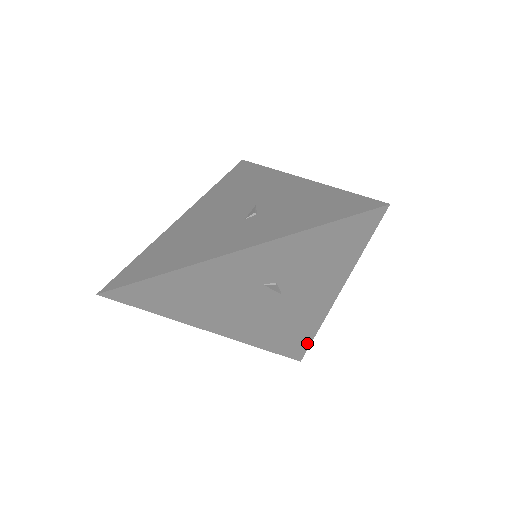
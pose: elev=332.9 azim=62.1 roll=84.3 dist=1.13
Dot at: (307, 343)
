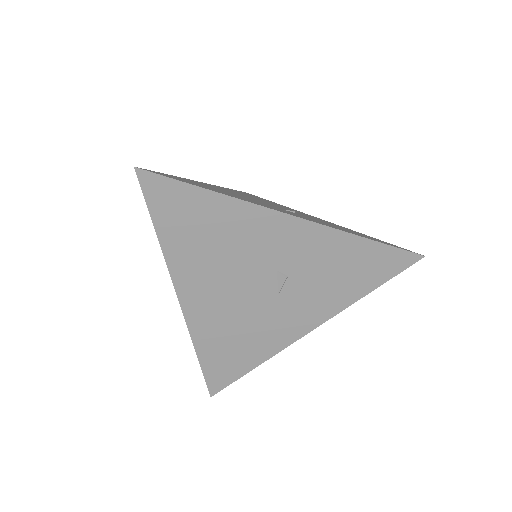
Dot at: (239, 374)
